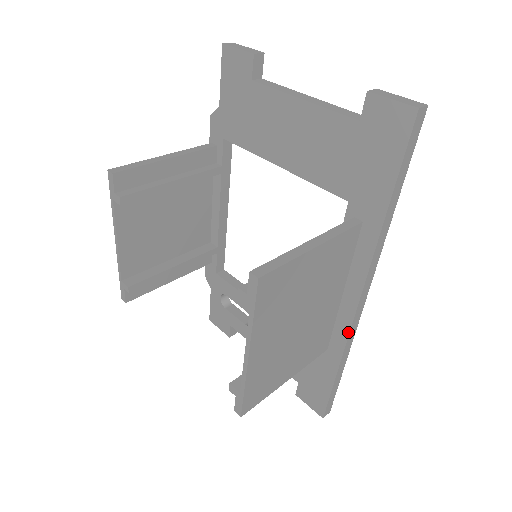
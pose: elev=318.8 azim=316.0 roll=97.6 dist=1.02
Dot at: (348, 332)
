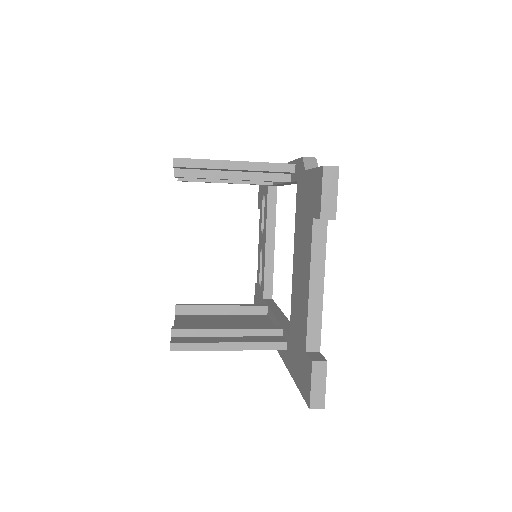
Dot at: occluded
